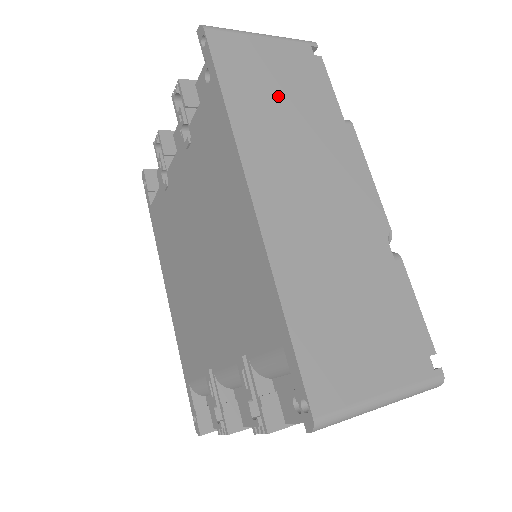
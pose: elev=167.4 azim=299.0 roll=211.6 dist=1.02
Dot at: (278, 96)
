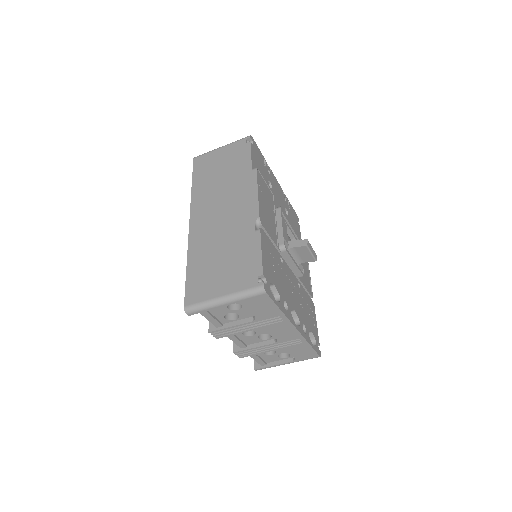
Dot at: (218, 173)
